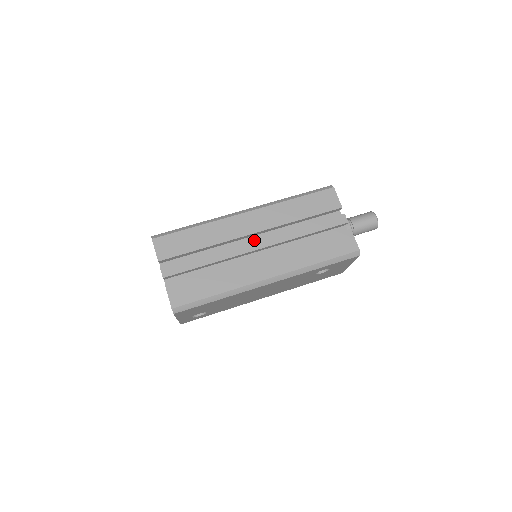
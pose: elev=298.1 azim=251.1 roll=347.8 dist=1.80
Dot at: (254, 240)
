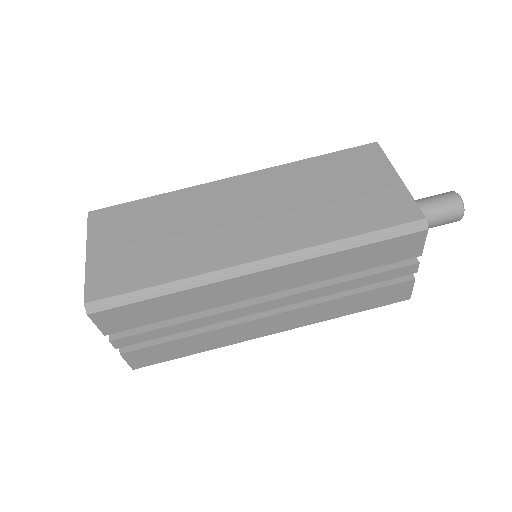
Dot at: (264, 302)
